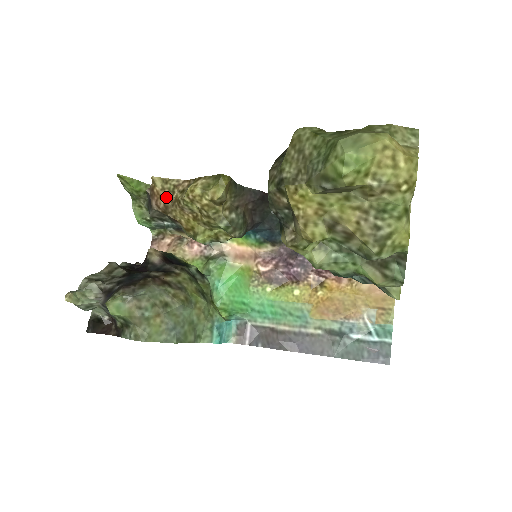
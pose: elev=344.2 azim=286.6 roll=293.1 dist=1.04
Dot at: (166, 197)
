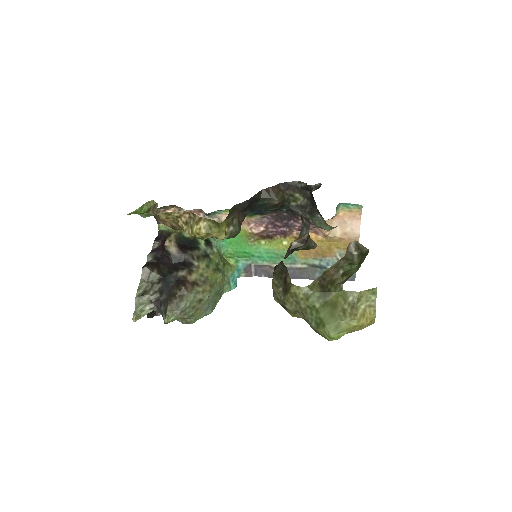
Dot at: (172, 222)
